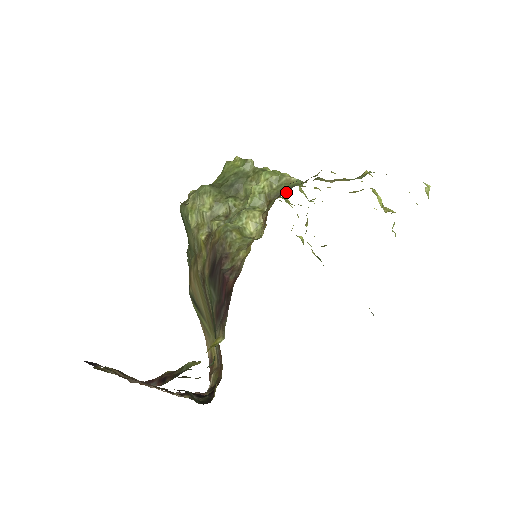
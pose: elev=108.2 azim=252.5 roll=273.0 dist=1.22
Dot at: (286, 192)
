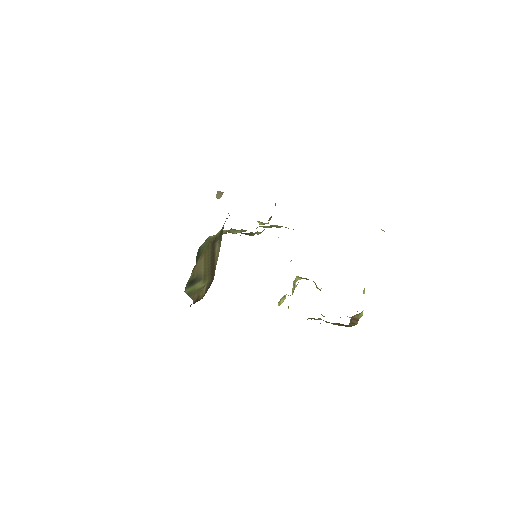
Dot at: occluded
